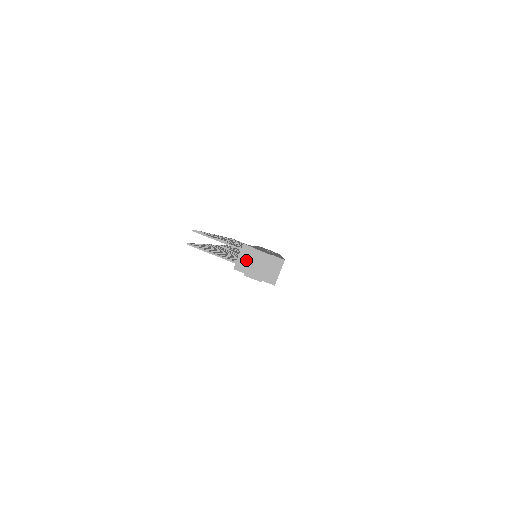
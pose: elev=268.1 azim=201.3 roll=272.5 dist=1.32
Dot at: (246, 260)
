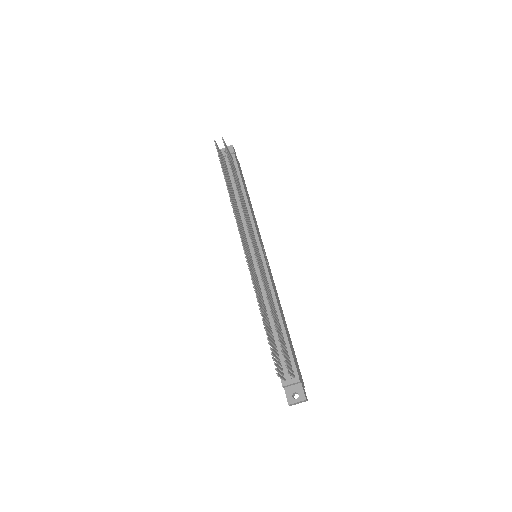
Dot at: (292, 385)
